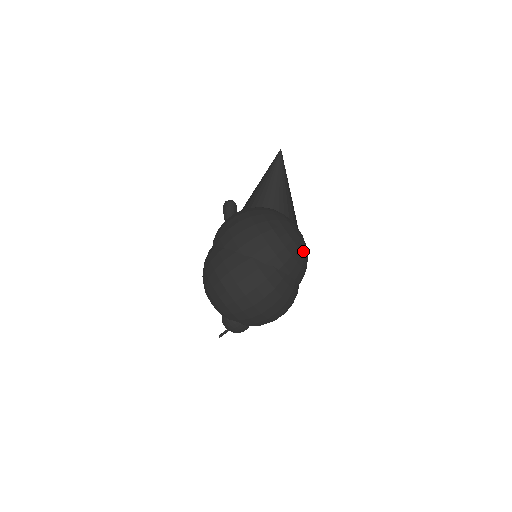
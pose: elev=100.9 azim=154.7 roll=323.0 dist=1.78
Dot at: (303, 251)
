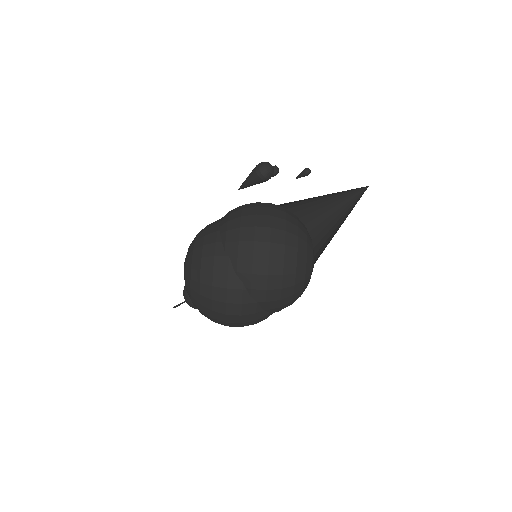
Dot at: occluded
